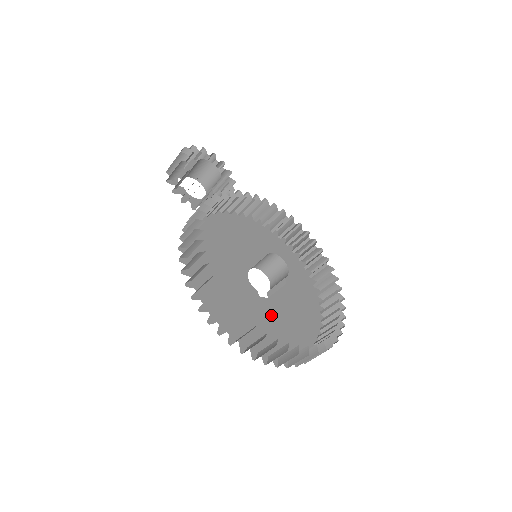
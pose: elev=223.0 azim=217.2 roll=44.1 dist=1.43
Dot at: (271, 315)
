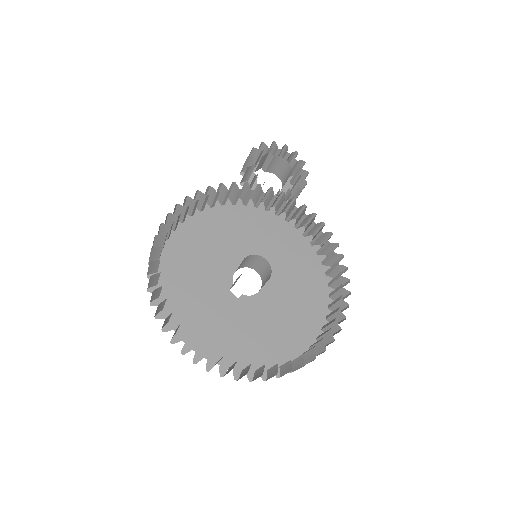
Dot at: (223, 311)
